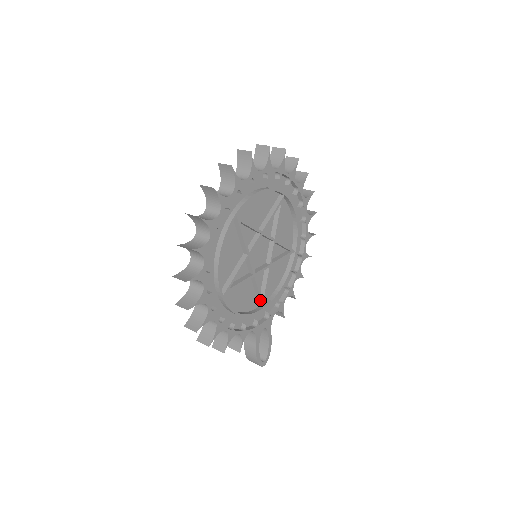
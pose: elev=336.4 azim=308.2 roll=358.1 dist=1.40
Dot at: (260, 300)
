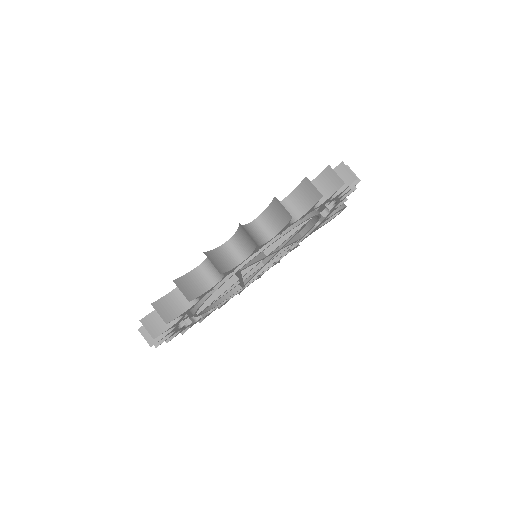
Dot at: occluded
